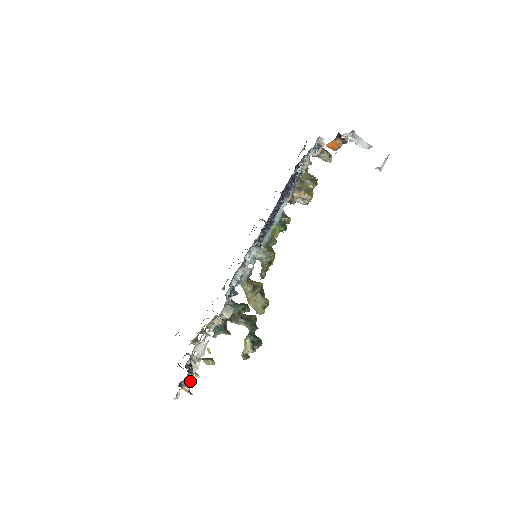
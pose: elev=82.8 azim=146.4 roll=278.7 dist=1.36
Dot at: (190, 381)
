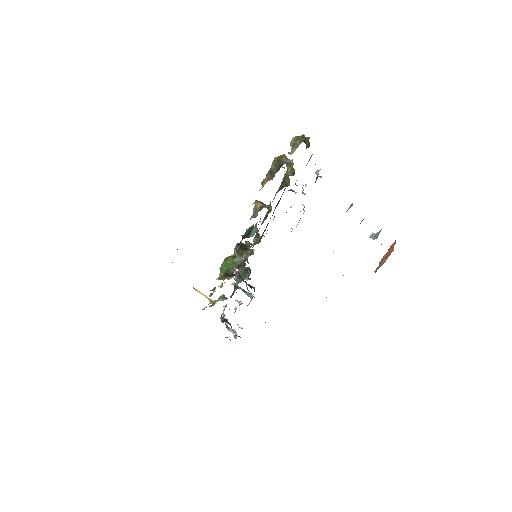
Dot at: occluded
